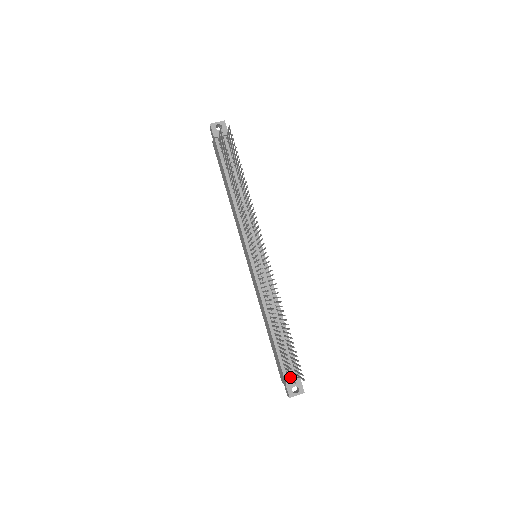
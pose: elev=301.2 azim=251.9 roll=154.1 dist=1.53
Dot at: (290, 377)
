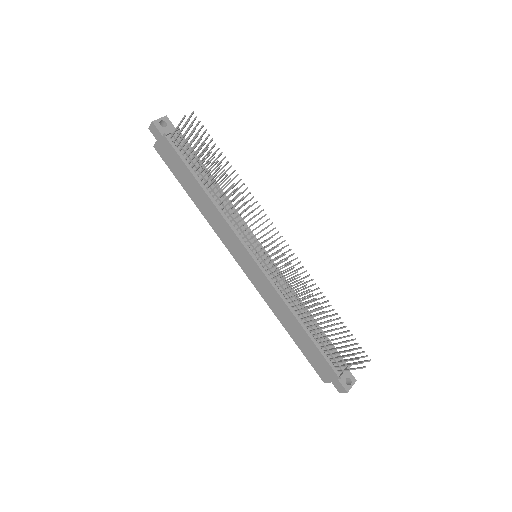
Dot at: (340, 370)
